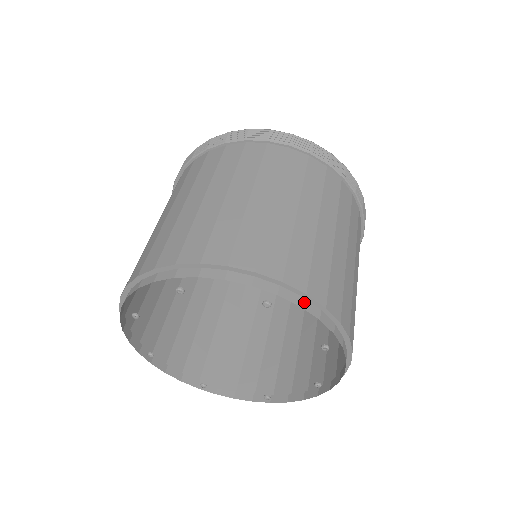
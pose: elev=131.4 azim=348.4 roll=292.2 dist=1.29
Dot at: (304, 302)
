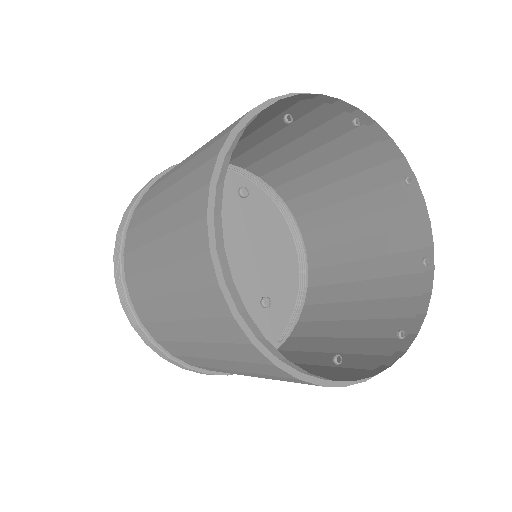
Dot at: (372, 126)
